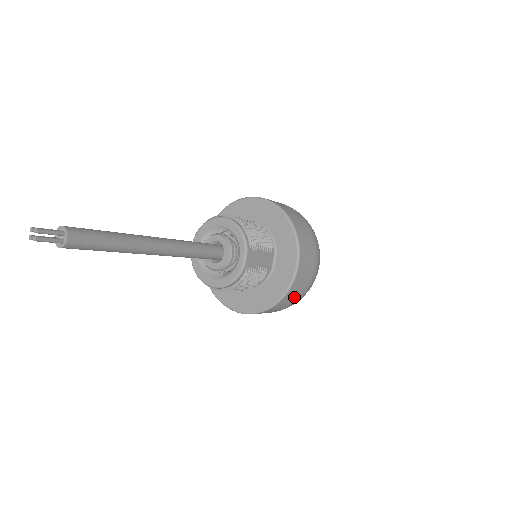
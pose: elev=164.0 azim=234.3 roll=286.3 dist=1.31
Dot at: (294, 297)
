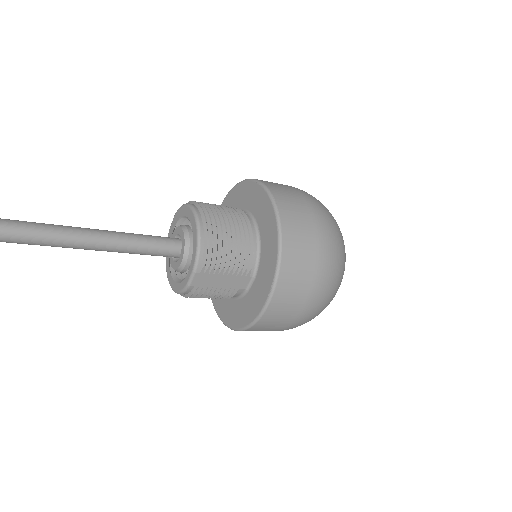
Dot at: (267, 330)
